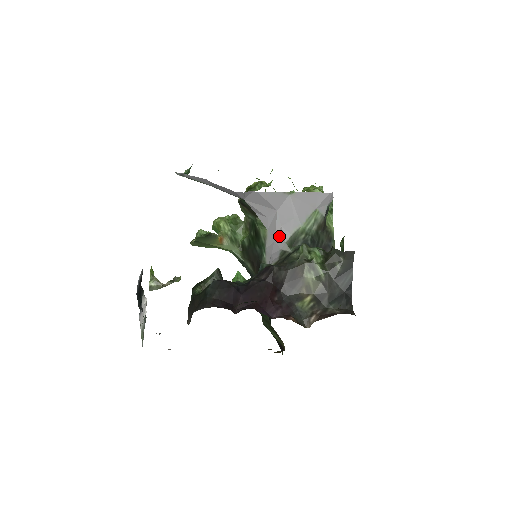
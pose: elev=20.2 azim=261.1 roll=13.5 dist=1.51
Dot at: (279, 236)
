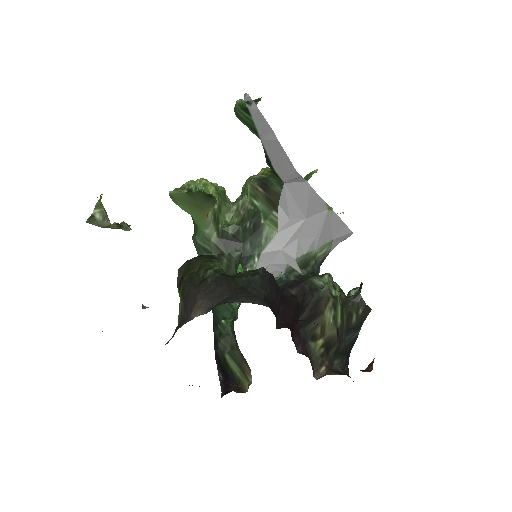
Dot at: (290, 247)
